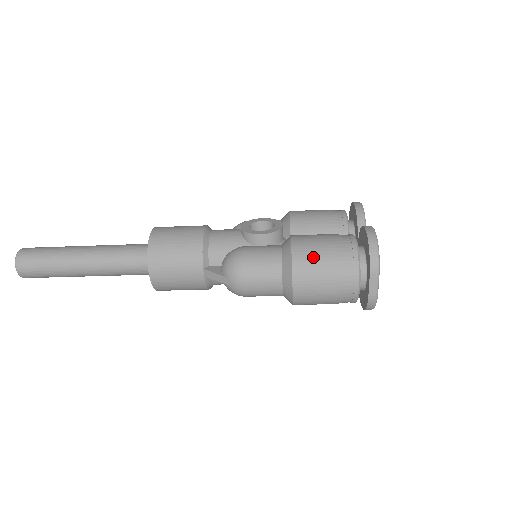
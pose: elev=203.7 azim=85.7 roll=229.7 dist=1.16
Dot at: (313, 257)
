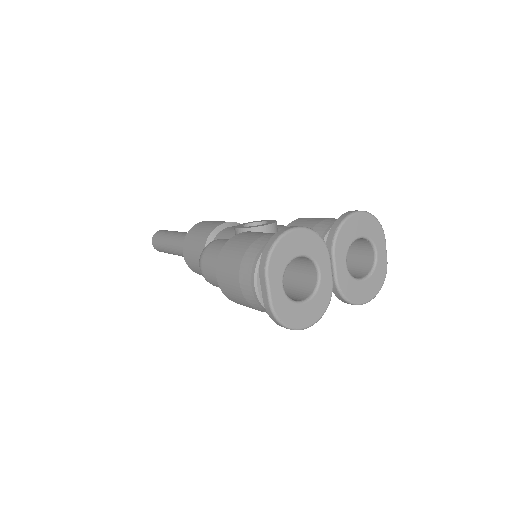
Dot at: (233, 249)
